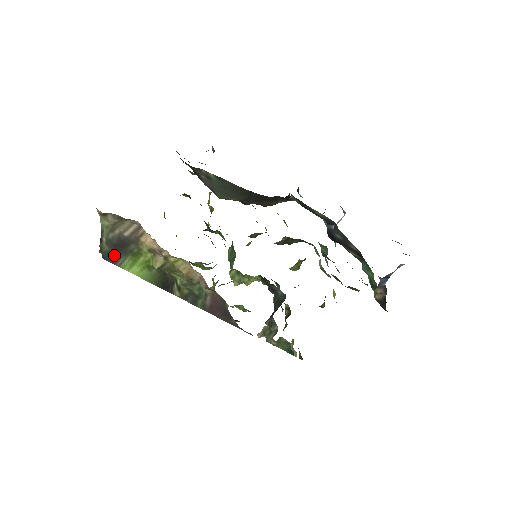
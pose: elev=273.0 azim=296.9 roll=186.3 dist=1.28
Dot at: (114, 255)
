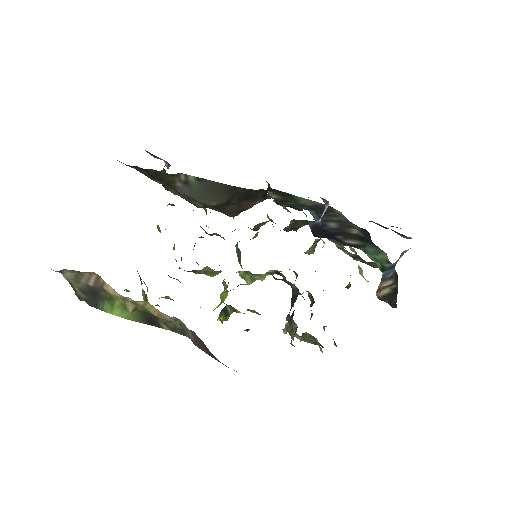
Dot at: (93, 301)
